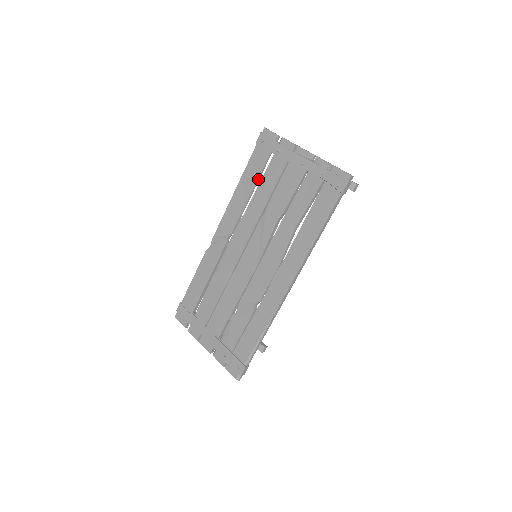
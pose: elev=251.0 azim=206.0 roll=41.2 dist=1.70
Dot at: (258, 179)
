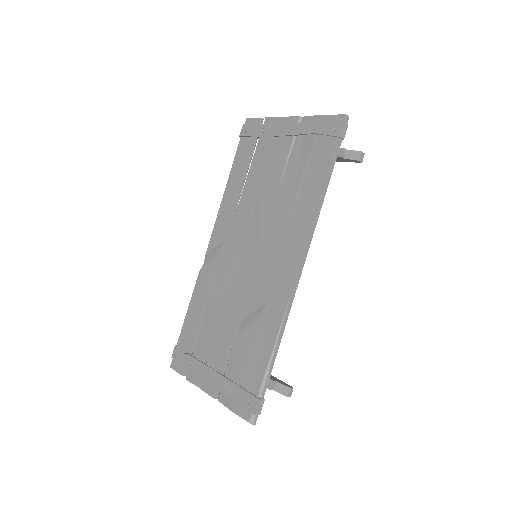
Dot at: (246, 170)
